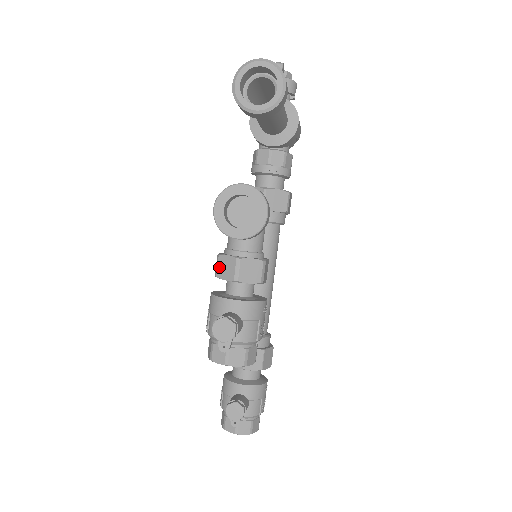
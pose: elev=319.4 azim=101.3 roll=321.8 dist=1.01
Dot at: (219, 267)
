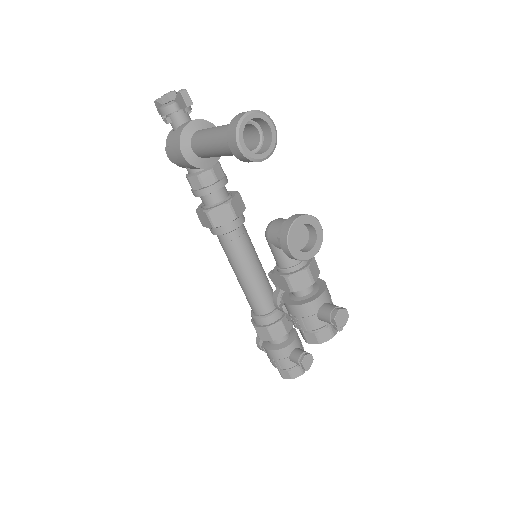
Dot at: (293, 284)
